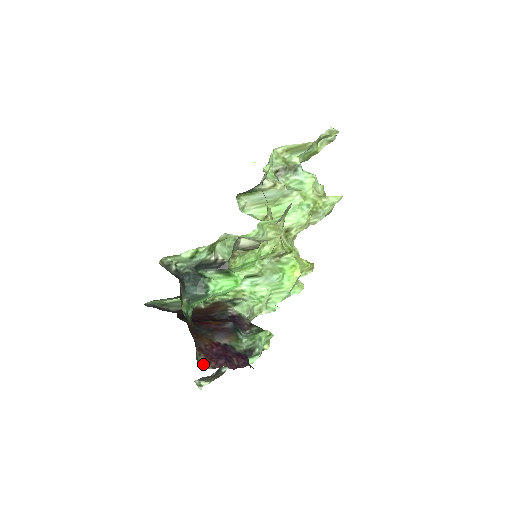
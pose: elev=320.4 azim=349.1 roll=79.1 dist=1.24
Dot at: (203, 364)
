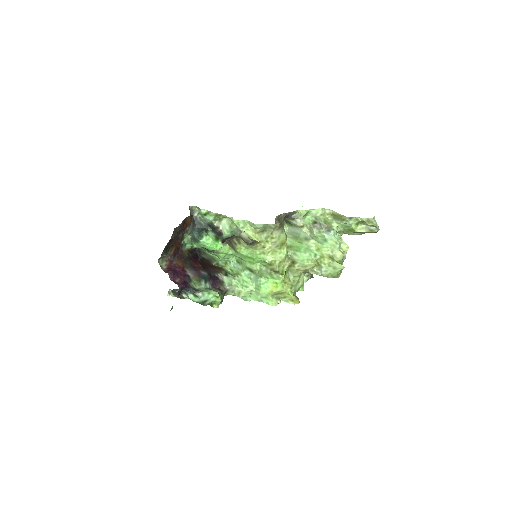
Dot at: (162, 265)
